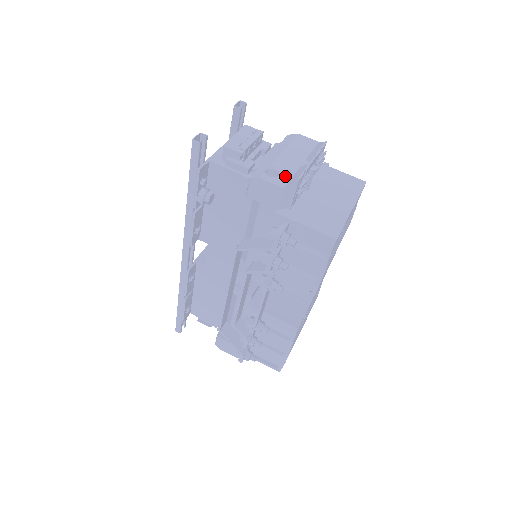
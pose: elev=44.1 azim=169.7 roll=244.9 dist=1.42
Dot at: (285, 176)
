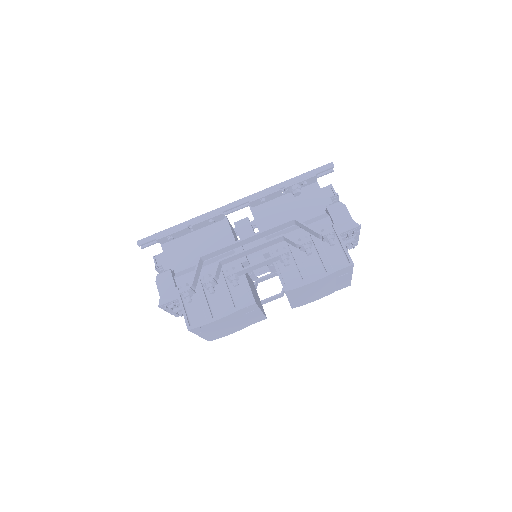
Dot at: occluded
